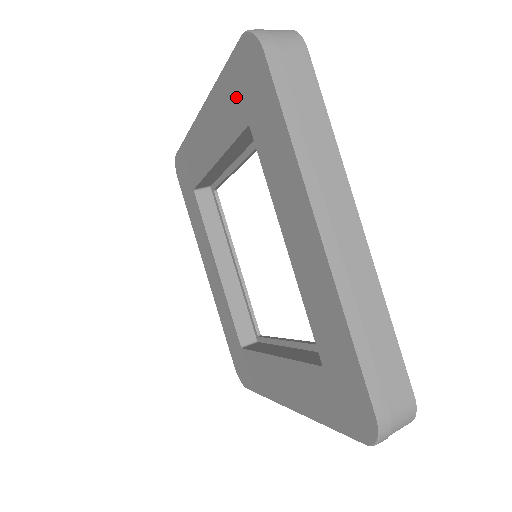
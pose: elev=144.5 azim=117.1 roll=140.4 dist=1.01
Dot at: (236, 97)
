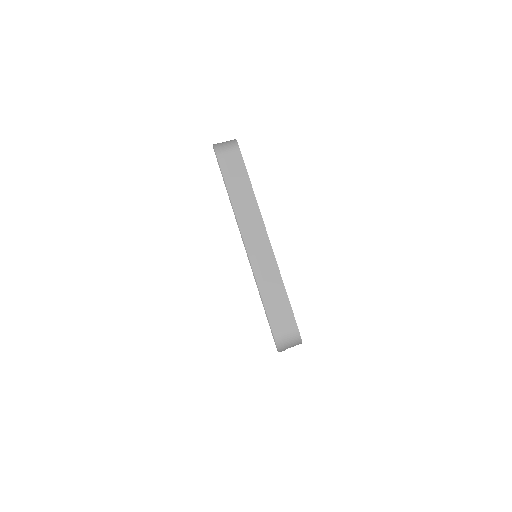
Dot at: occluded
